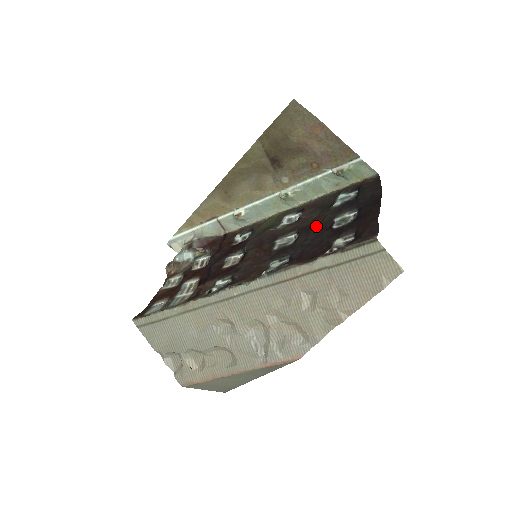
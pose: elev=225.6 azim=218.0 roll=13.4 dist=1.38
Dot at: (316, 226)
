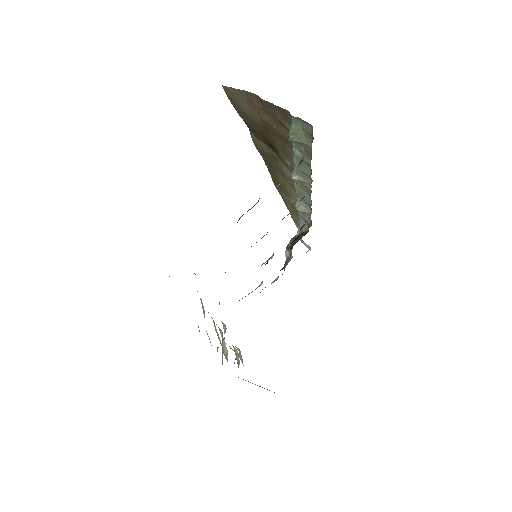
Dot at: occluded
